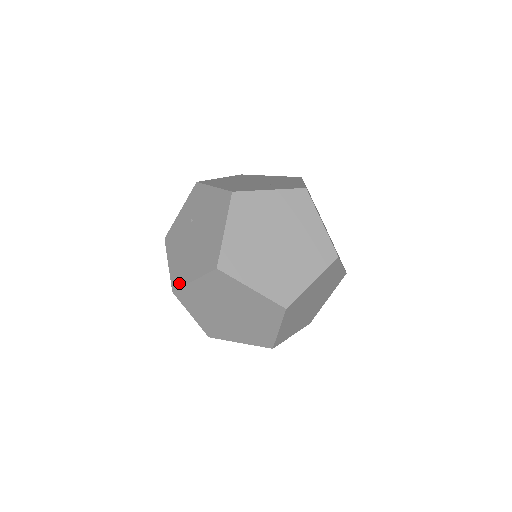
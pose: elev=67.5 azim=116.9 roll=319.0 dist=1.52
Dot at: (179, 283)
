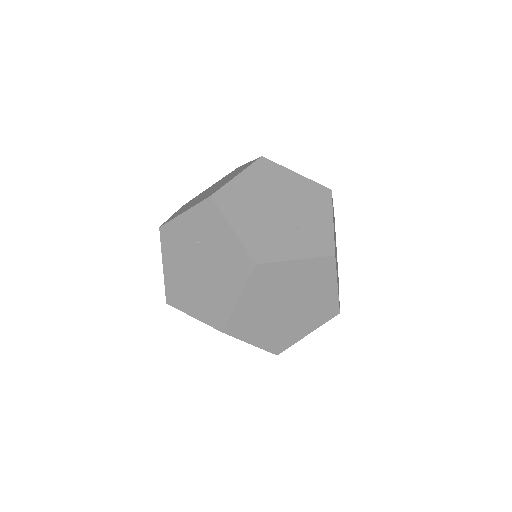
Dot at: (175, 303)
